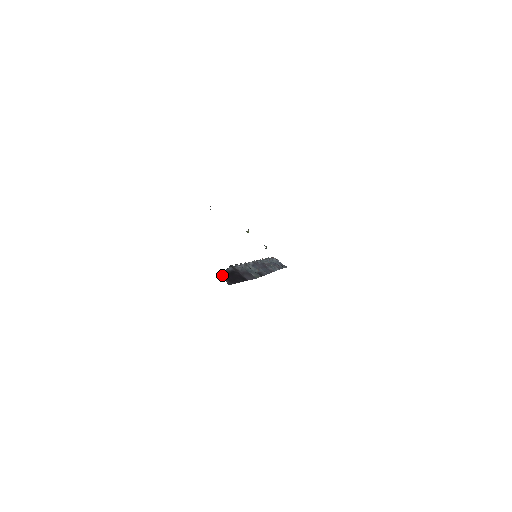
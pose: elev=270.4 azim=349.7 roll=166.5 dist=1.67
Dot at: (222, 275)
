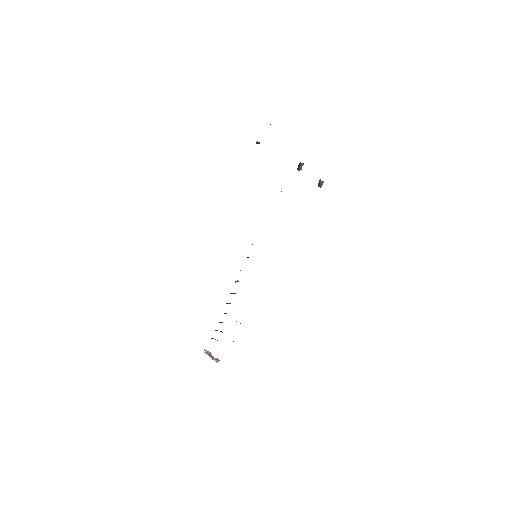
Dot at: occluded
